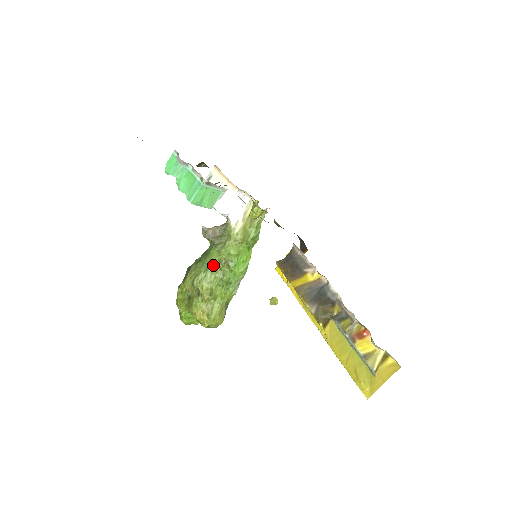
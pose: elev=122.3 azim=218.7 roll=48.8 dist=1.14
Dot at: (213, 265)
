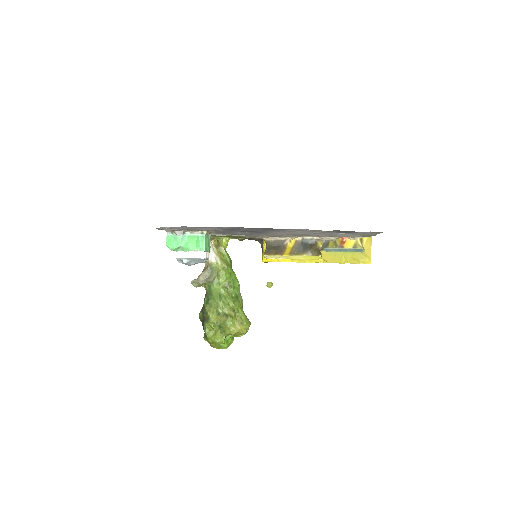
Dot at: (221, 294)
